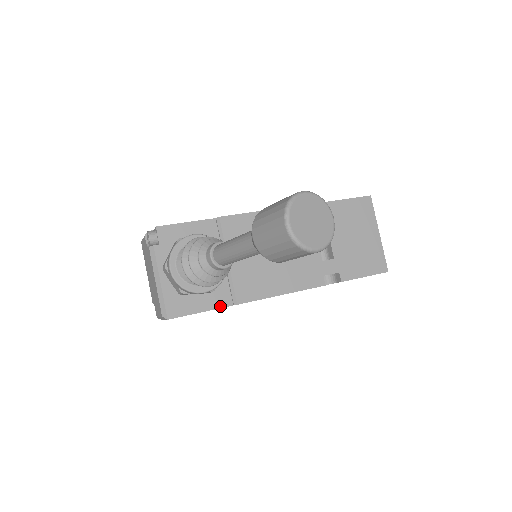
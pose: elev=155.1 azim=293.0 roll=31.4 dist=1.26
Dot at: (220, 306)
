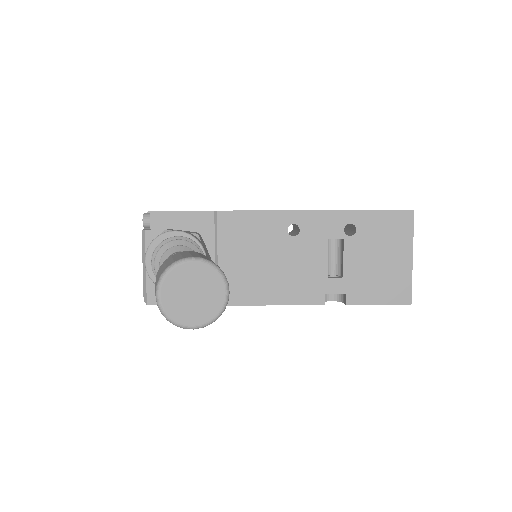
Dot at: occluded
